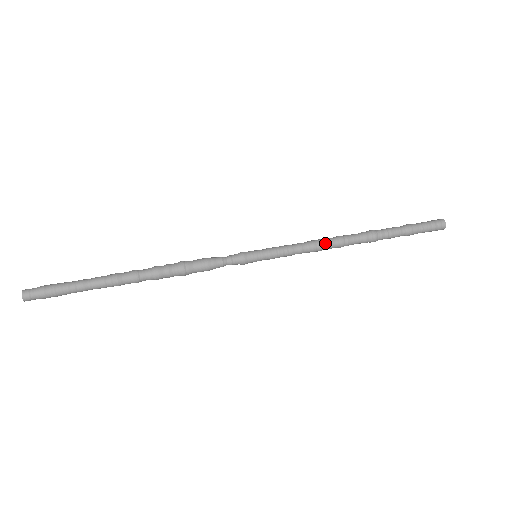
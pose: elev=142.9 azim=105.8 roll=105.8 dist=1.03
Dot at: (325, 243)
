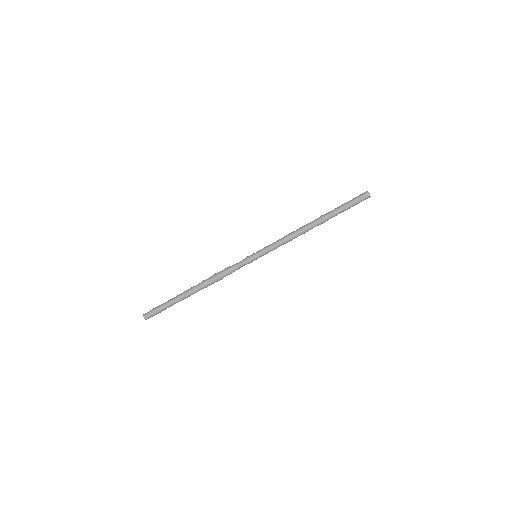
Dot at: occluded
